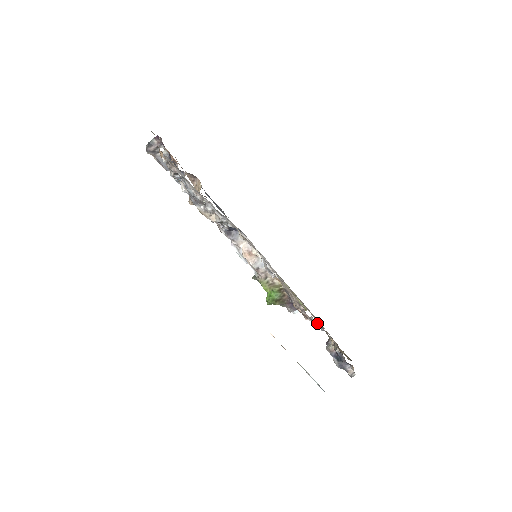
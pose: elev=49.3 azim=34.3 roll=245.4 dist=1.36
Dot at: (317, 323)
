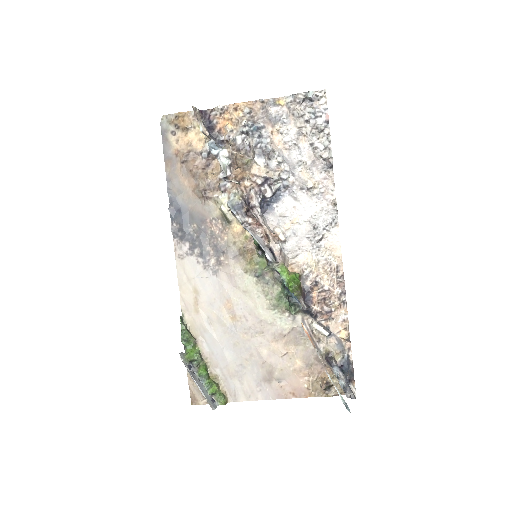
Dot at: (329, 317)
